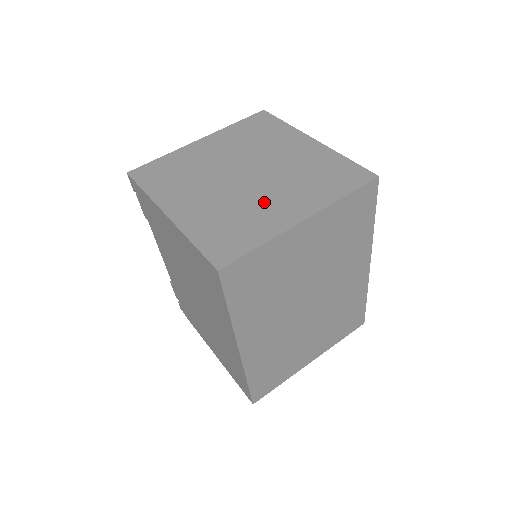
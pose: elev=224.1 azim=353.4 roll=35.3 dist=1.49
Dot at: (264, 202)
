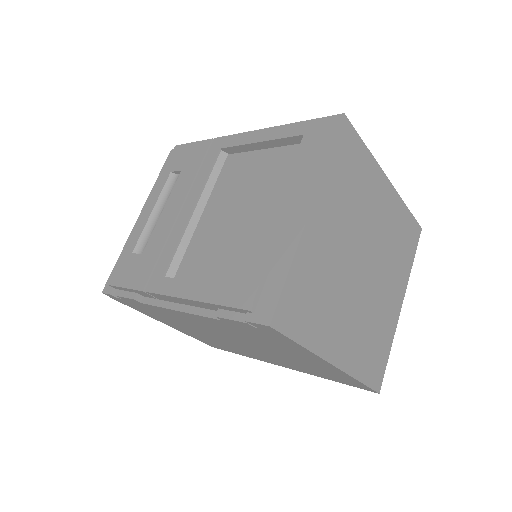
Dot at: (382, 300)
